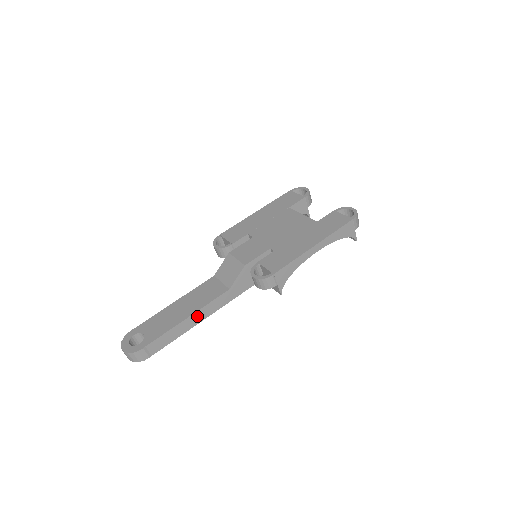
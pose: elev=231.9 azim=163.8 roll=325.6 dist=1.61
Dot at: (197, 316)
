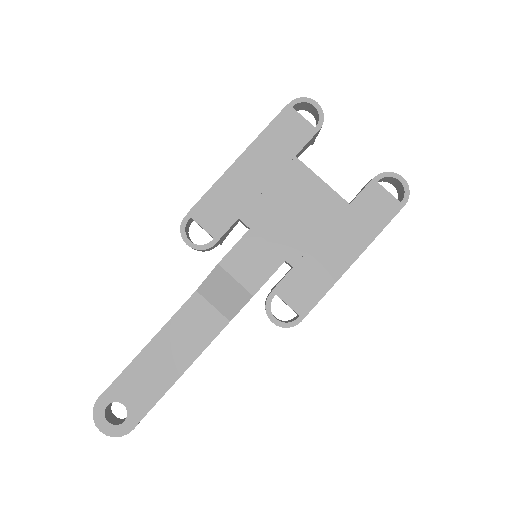
Dot at: (191, 364)
